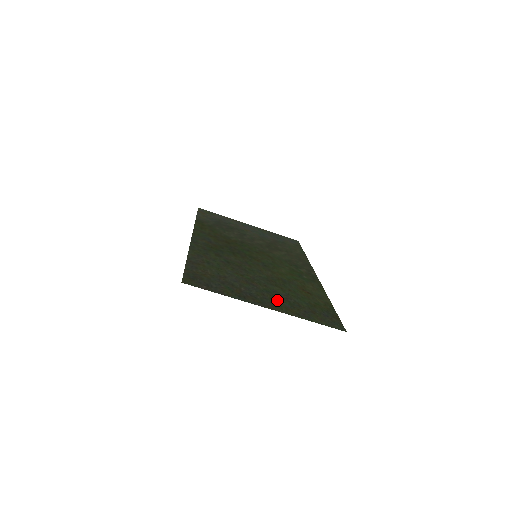
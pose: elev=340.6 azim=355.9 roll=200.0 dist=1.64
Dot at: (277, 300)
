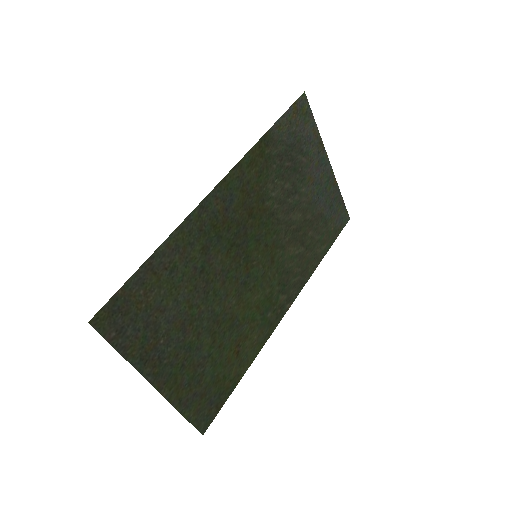
Dot at: (183, 369)
